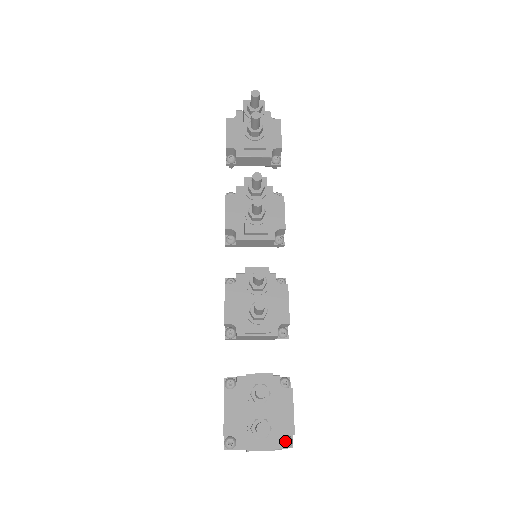
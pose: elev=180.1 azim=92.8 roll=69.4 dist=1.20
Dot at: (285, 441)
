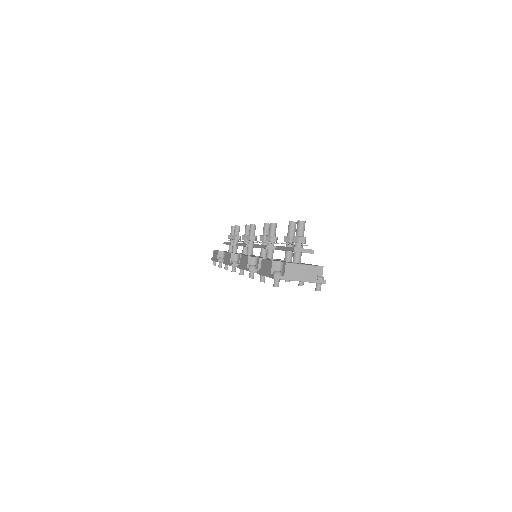
Dot at: (318, 277)
